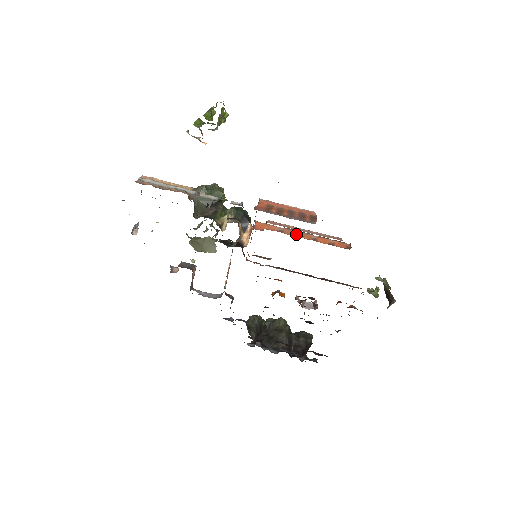
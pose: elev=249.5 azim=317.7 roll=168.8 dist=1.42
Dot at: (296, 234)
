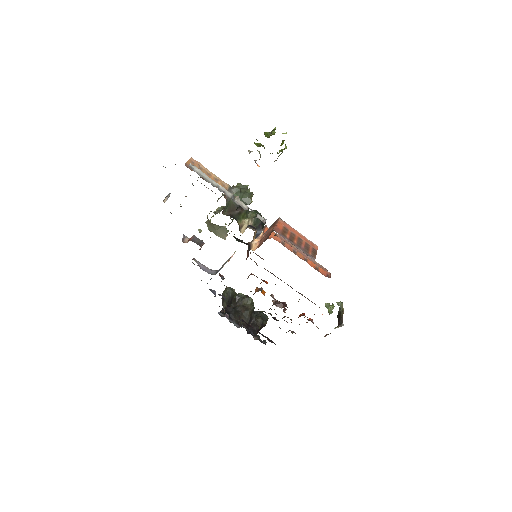
Dot at: (294, 250)
